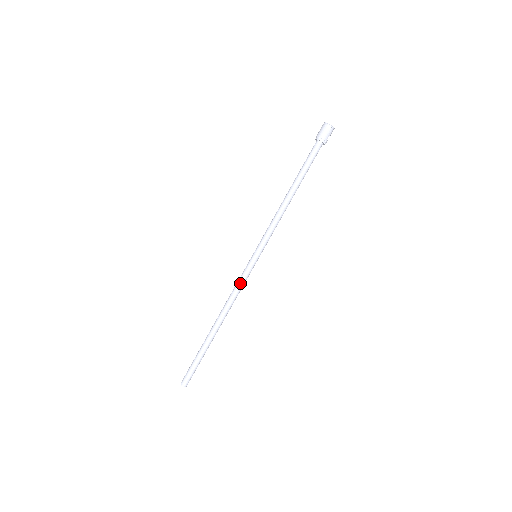
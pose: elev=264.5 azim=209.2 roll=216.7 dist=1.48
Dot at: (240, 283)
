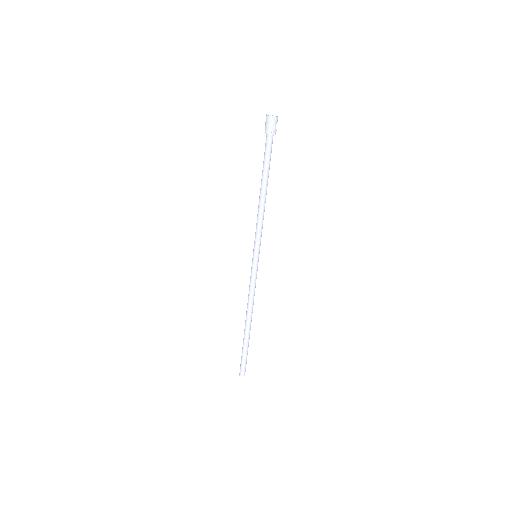
Dot at: (252, 283)
